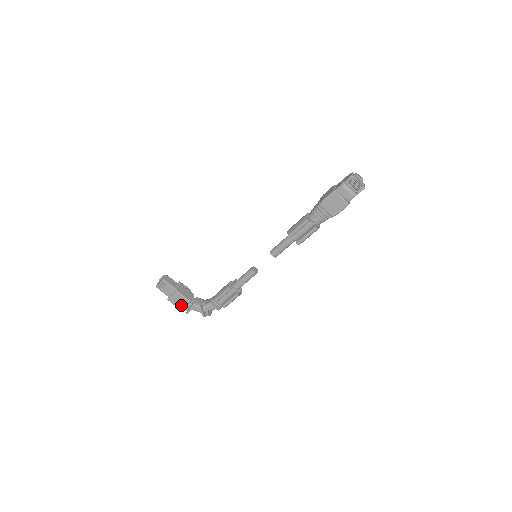
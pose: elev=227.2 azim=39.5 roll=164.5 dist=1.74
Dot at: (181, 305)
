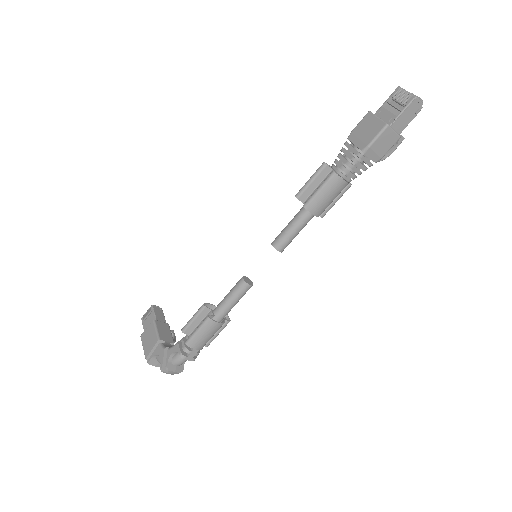
Dot at: (148, 345)
